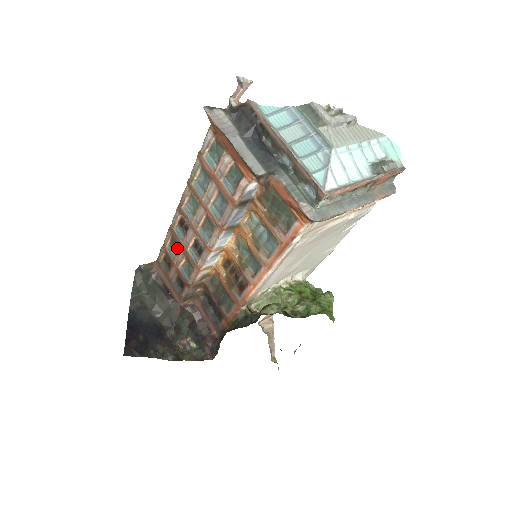
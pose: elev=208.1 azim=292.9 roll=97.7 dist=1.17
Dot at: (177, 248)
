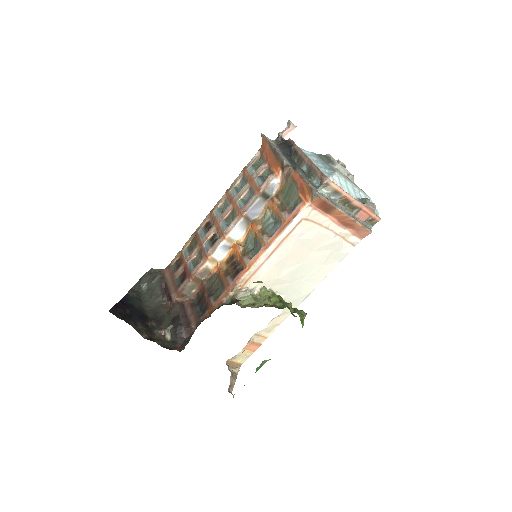
Dot at: (194, 247)
